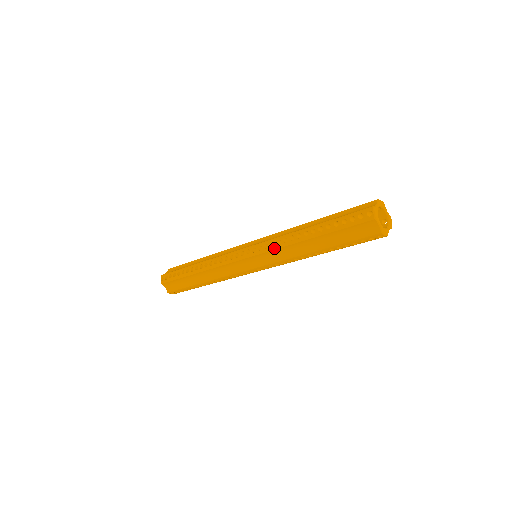
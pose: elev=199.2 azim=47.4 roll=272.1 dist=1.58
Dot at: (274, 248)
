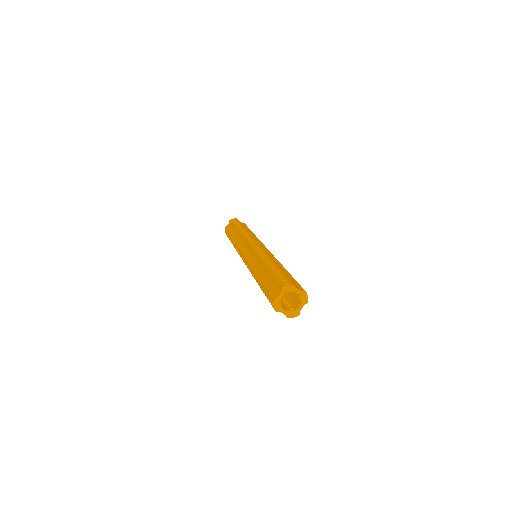
Dot at: occluded
